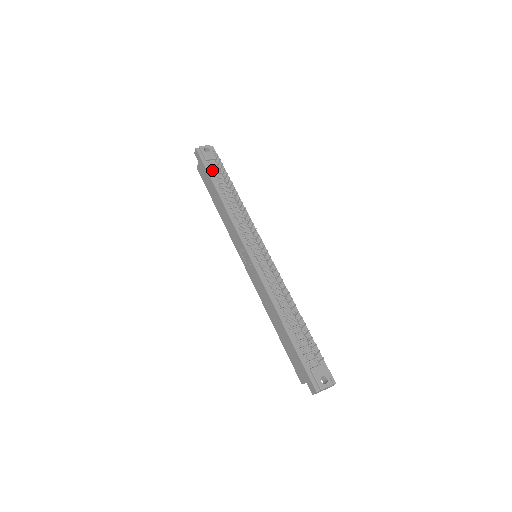
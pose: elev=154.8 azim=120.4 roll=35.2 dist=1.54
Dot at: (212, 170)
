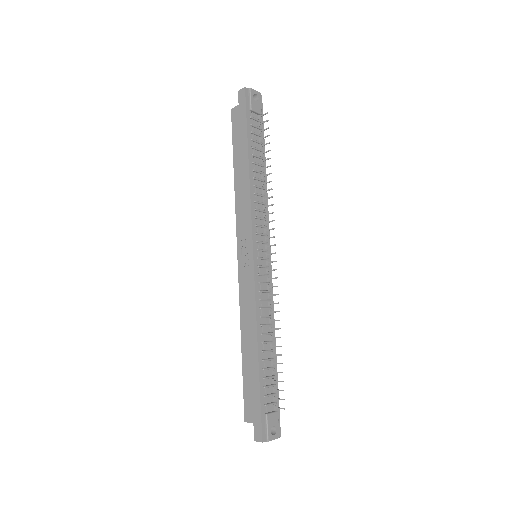
Dot at: (252, 126)
